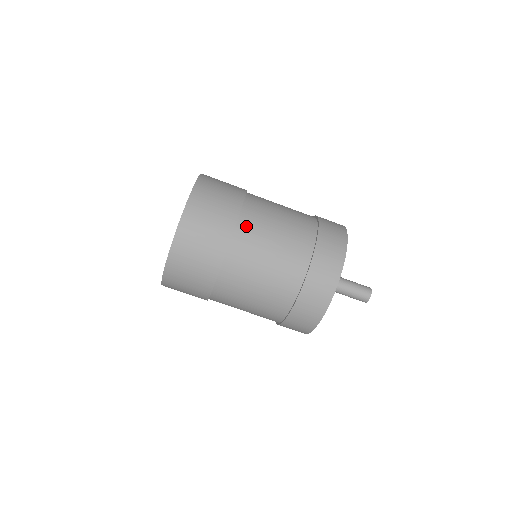
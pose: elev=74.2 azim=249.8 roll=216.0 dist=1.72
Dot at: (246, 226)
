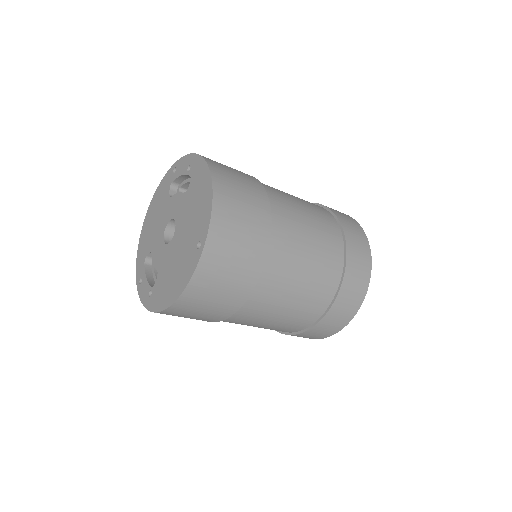
Dot at: (274, 264)
